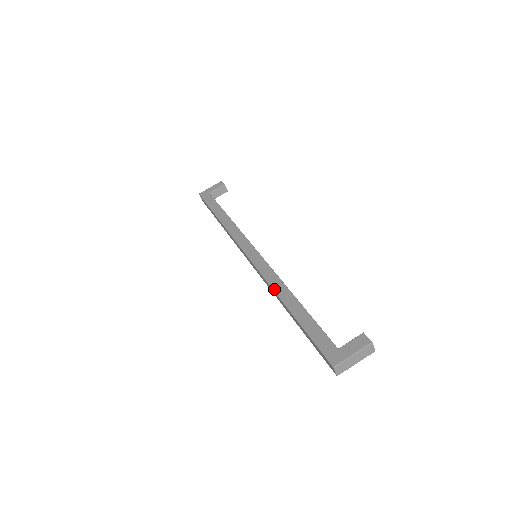
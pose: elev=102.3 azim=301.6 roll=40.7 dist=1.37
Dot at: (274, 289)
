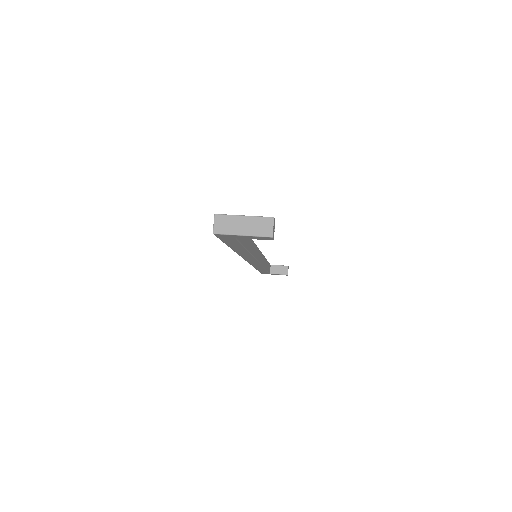
Dot at: occluded
